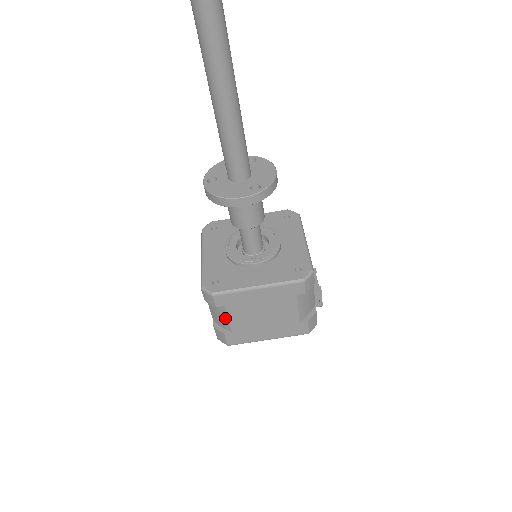
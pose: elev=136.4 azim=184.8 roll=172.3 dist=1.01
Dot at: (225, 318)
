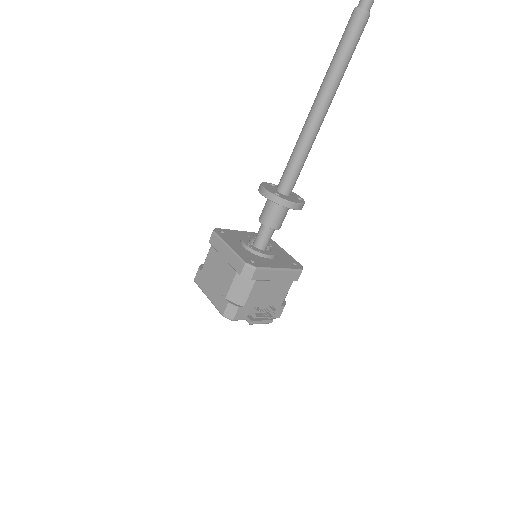
Dot at: (207, 257)
